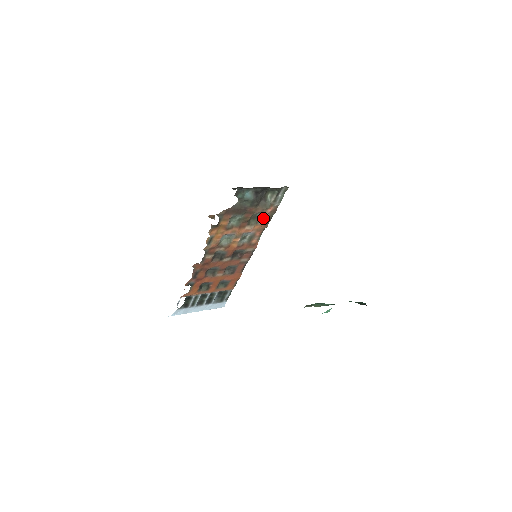
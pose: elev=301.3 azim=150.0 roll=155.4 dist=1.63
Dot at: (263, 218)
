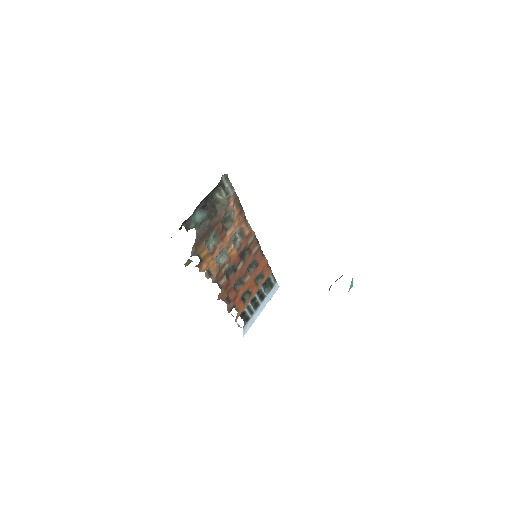
Dot at: (233, 213)
